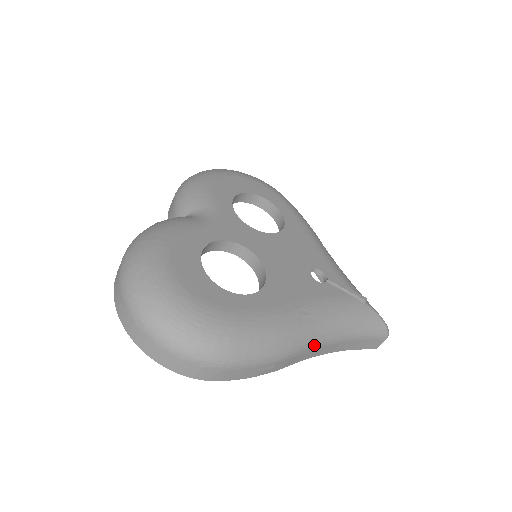
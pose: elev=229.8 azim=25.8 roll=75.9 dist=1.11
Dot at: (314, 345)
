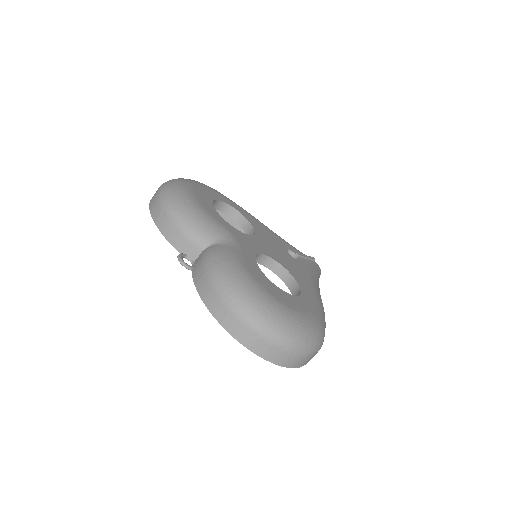
Dot at: occluded
